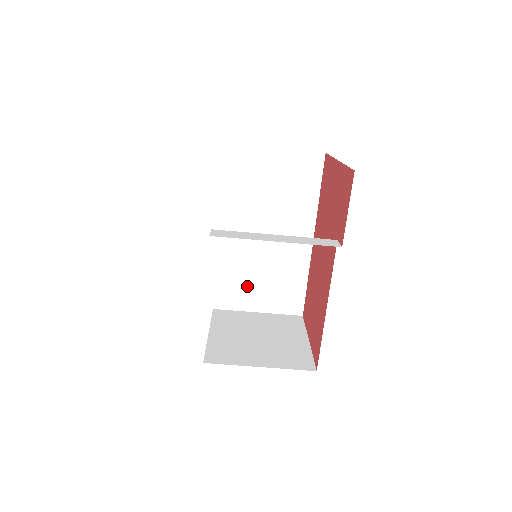
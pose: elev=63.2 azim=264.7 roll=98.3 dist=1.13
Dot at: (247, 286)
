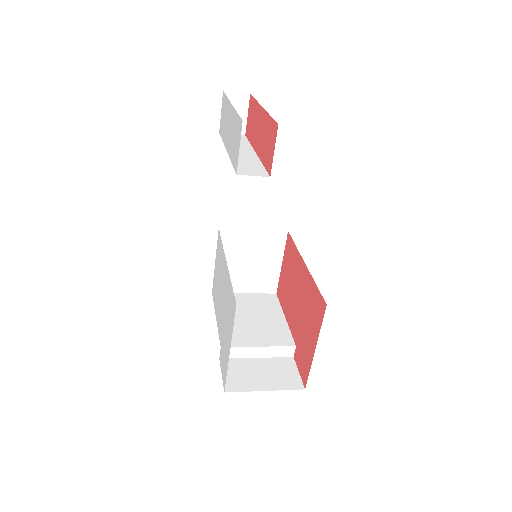
Dot at: occluded
